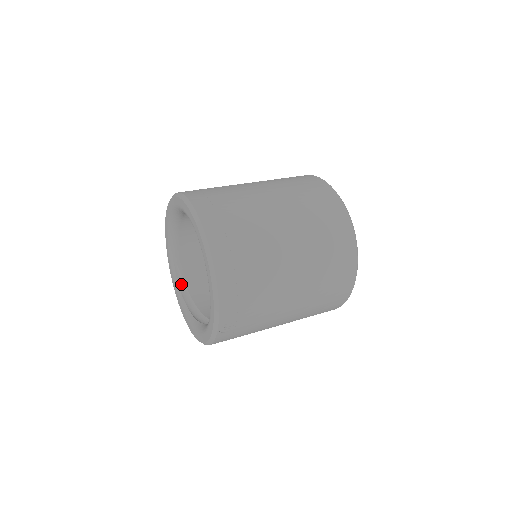
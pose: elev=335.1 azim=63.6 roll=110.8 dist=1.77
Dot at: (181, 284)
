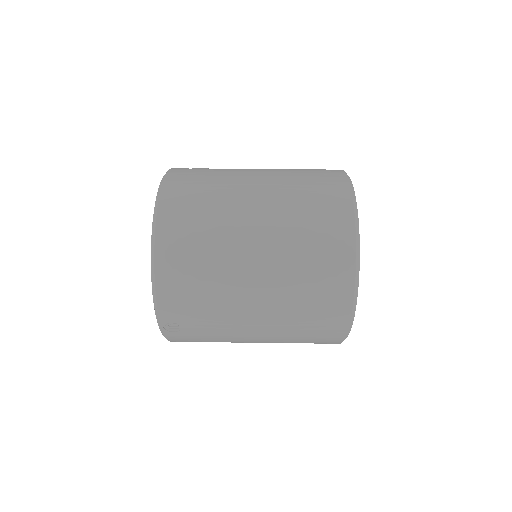
Dot at: occluded
